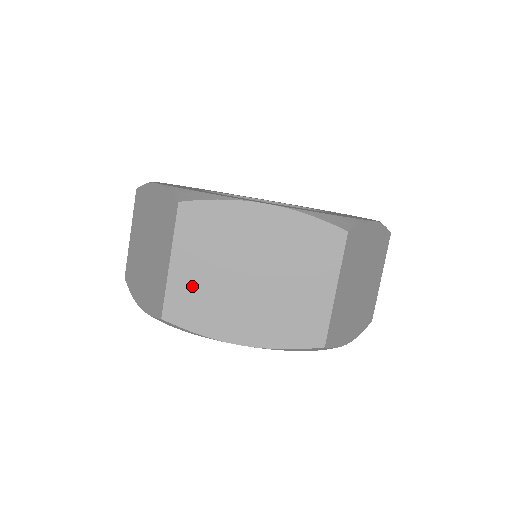
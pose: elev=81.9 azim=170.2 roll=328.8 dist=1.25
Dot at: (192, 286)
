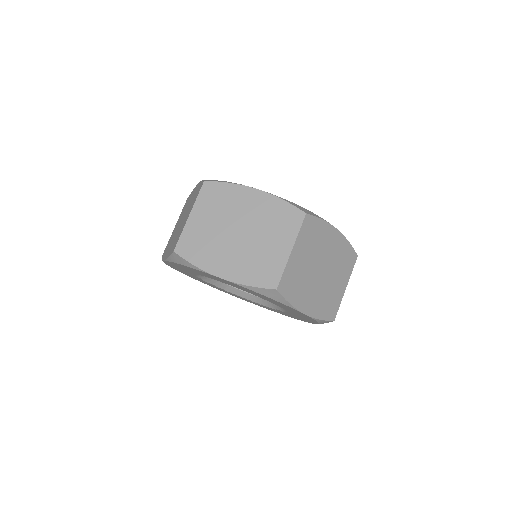
Dot at: (199, 233)
